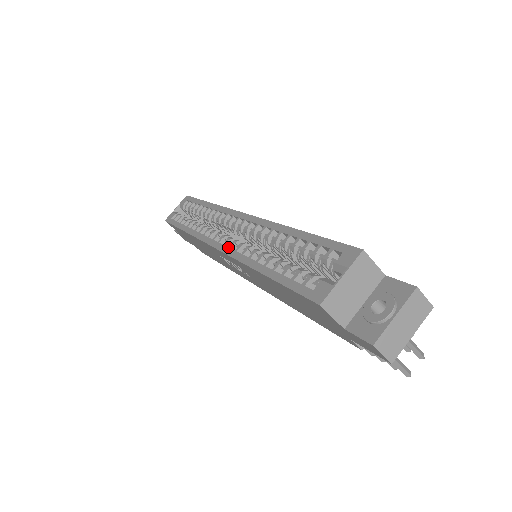
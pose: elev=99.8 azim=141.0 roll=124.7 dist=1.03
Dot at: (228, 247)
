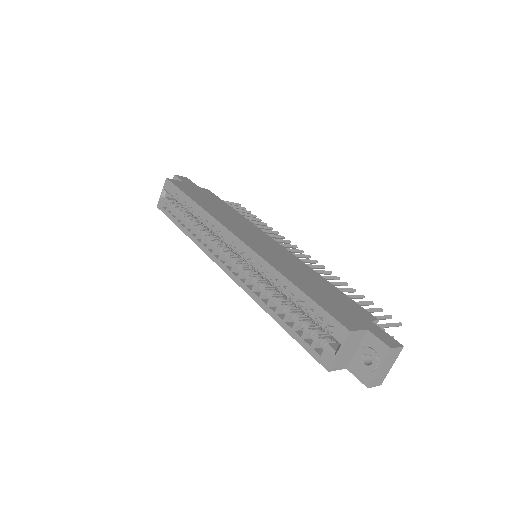
Dot at: (236, 277)
